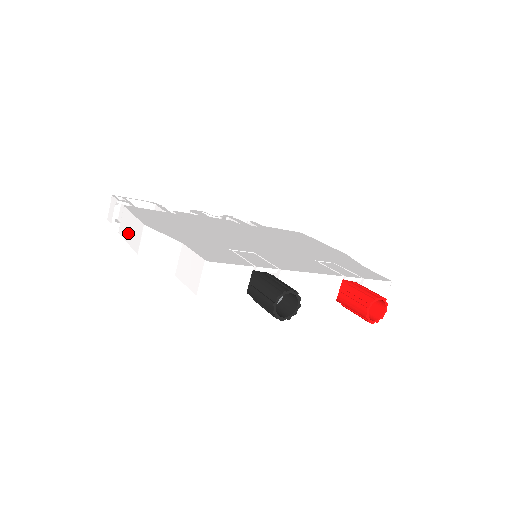
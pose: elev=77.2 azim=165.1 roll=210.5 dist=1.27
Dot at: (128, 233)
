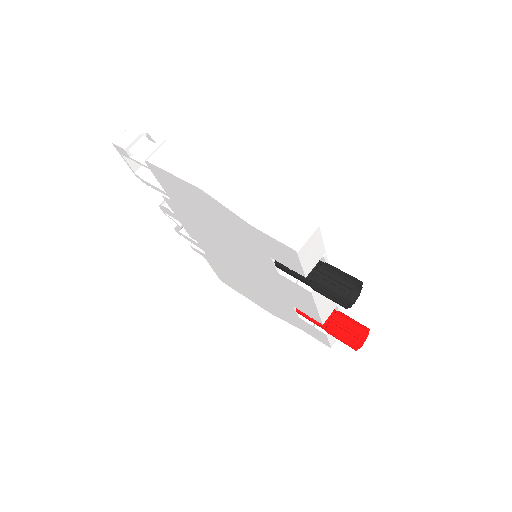
Dot at: (177, 166)
